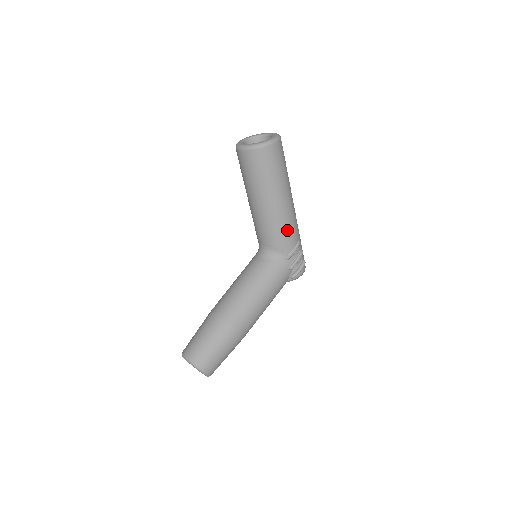
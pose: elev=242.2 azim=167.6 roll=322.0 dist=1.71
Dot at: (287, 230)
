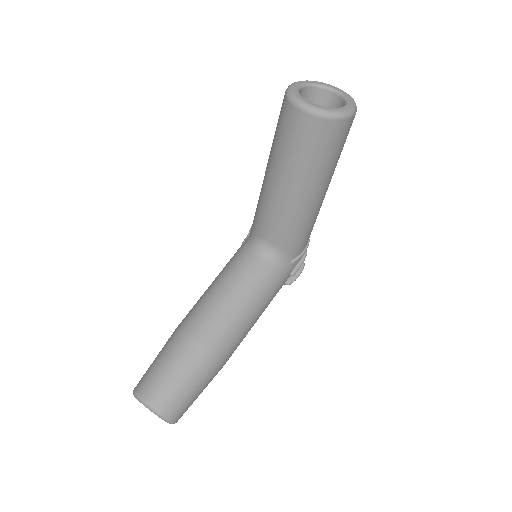
Dot at: (309, 229)
